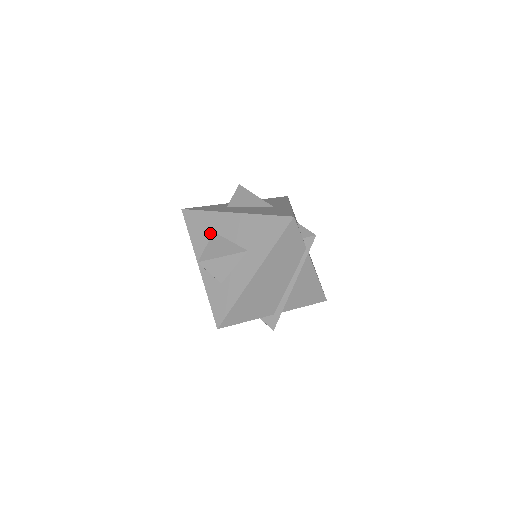
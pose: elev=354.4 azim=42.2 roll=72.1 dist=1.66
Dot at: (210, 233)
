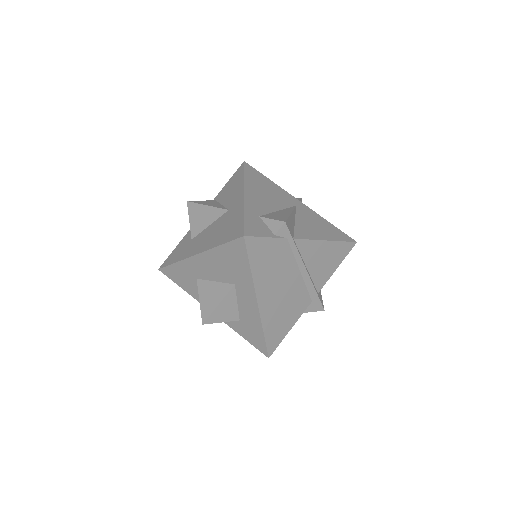
Dot at: (195, 281)
